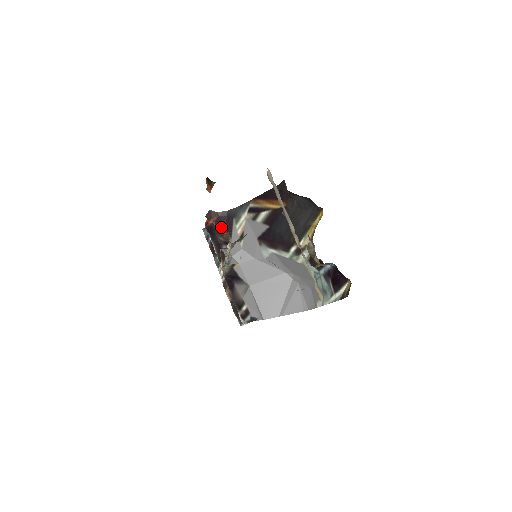
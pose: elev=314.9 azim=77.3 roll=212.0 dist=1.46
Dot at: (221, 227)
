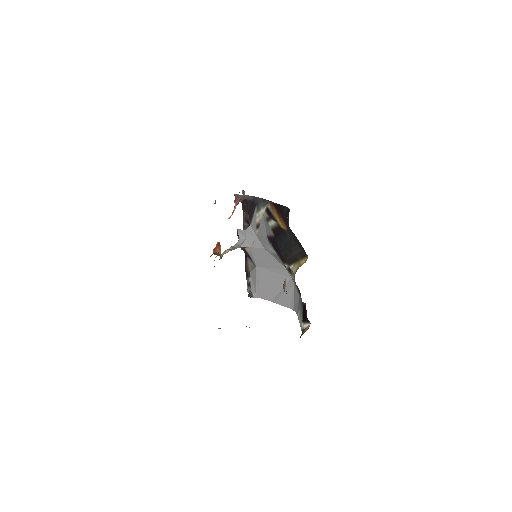
Dot at: (247, 206)
